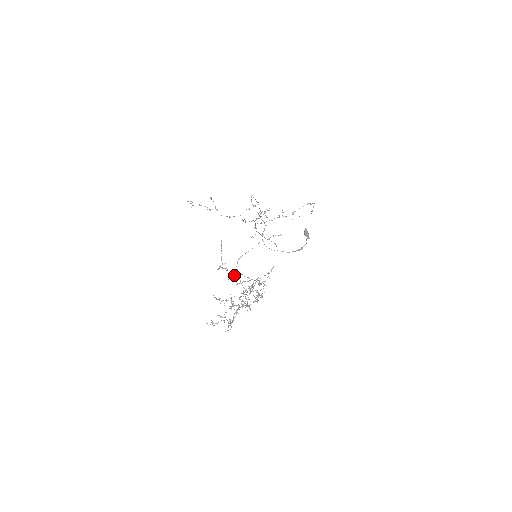
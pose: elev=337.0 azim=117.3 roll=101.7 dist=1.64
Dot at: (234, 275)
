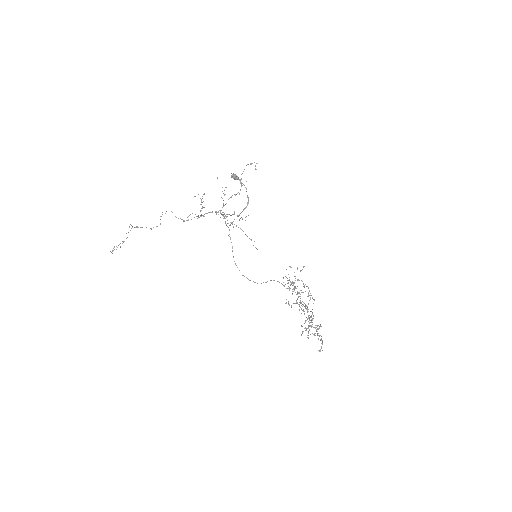
Dot at: occluded
